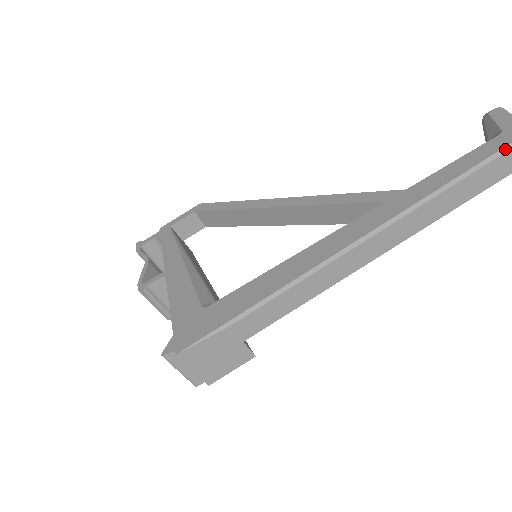
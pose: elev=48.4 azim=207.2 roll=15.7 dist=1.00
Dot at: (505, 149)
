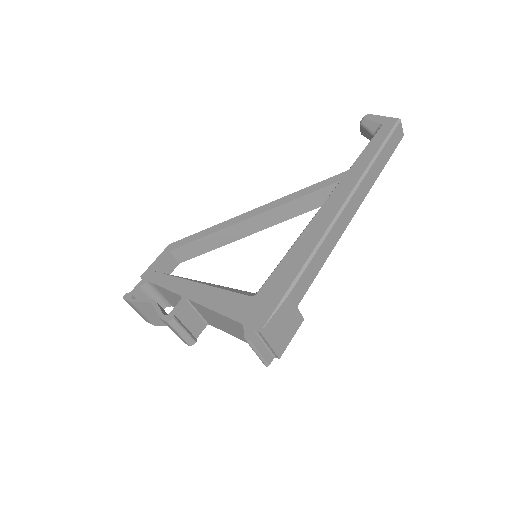
Dot at: (392, 131)
